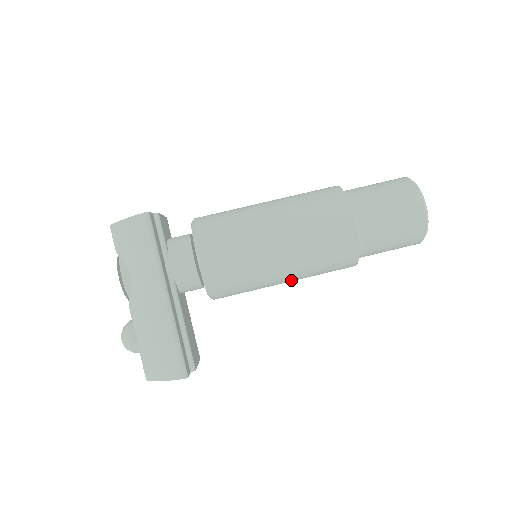
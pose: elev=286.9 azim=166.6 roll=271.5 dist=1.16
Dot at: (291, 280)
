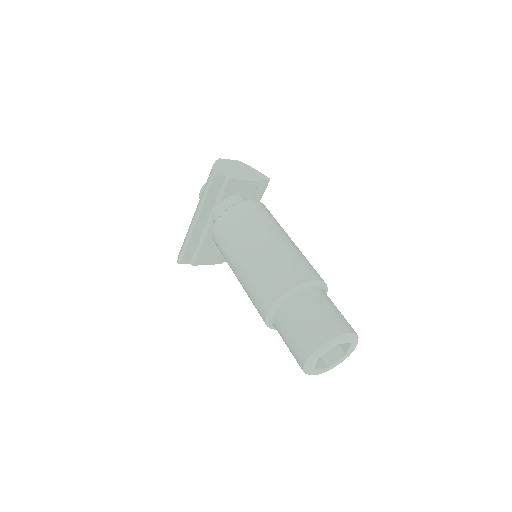
Dot at: occluded
